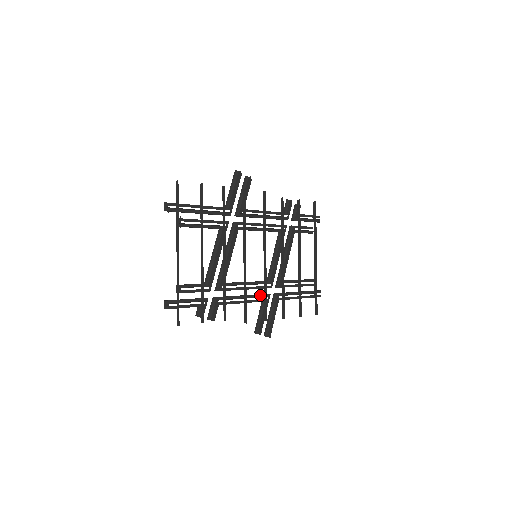
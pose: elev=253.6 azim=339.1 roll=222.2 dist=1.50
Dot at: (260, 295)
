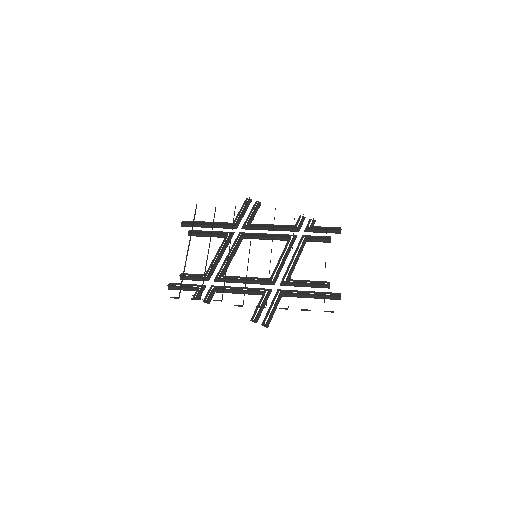
Dot at: (260, 289)
